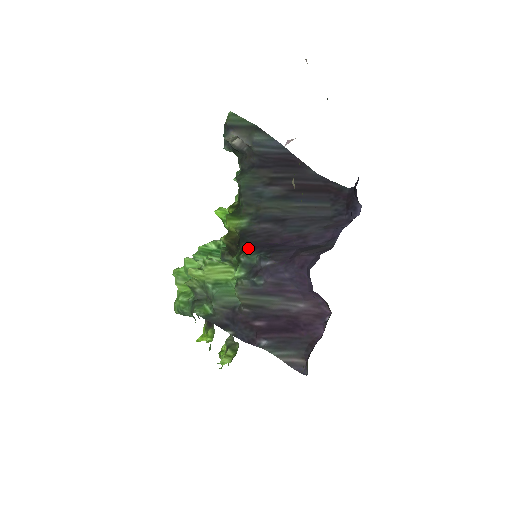
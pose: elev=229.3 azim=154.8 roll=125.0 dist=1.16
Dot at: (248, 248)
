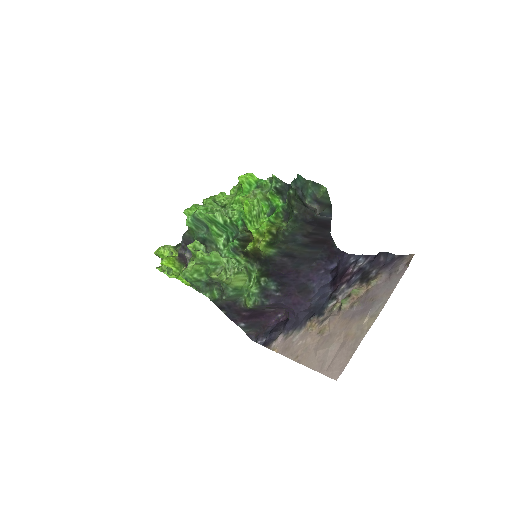
Dot at: (268, 274)
